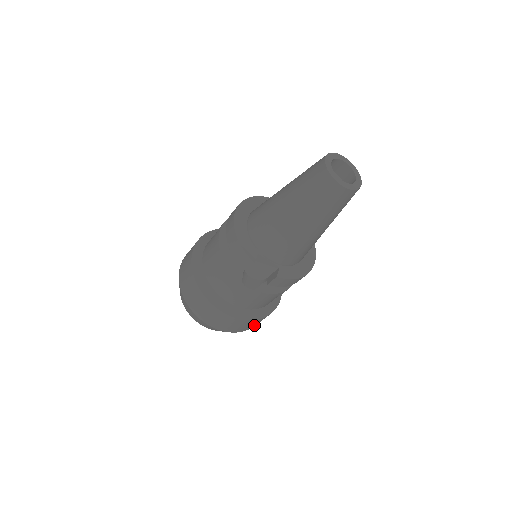
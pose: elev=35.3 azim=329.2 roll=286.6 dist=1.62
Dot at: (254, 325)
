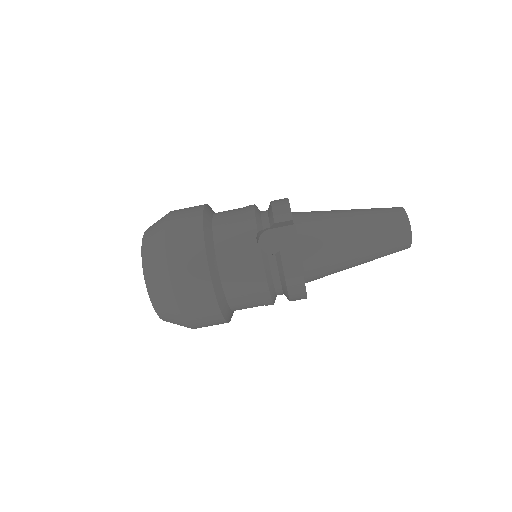
Dot at: (192, 308)
